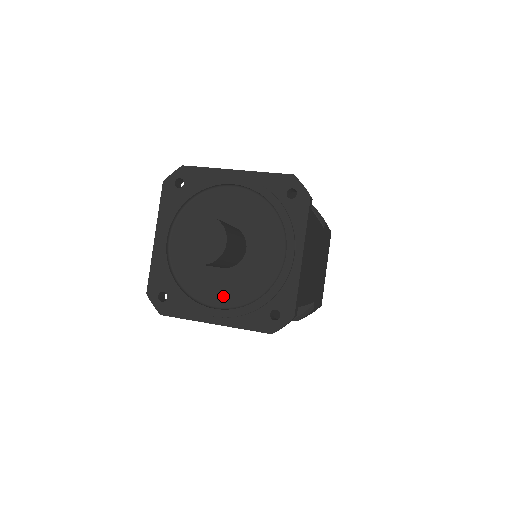
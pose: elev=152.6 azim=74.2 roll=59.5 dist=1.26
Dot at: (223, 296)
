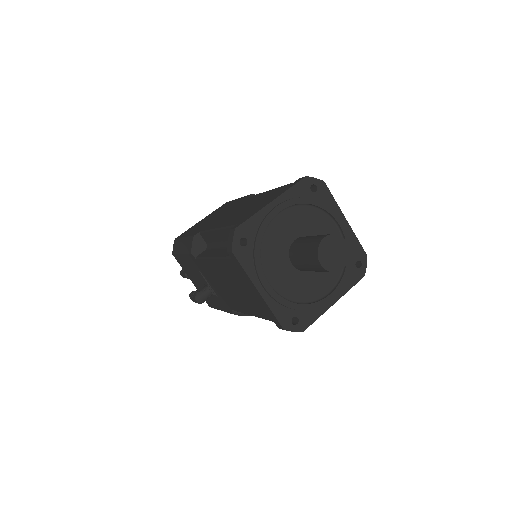
Dot at: (326, 283)
